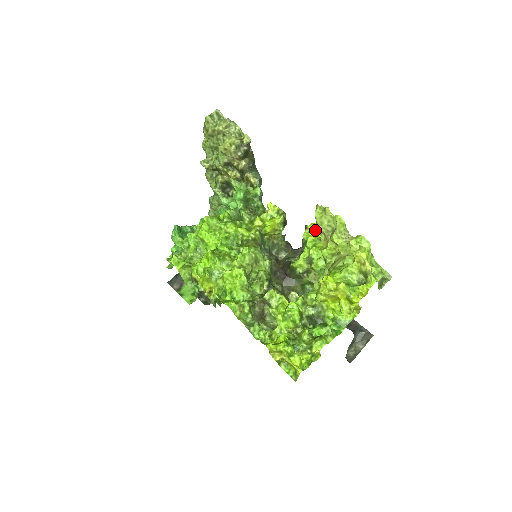
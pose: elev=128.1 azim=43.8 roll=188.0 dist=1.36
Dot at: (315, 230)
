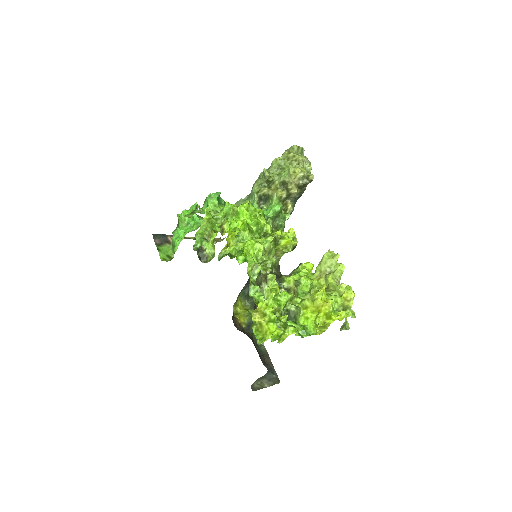
Dot at: (311, 268)
